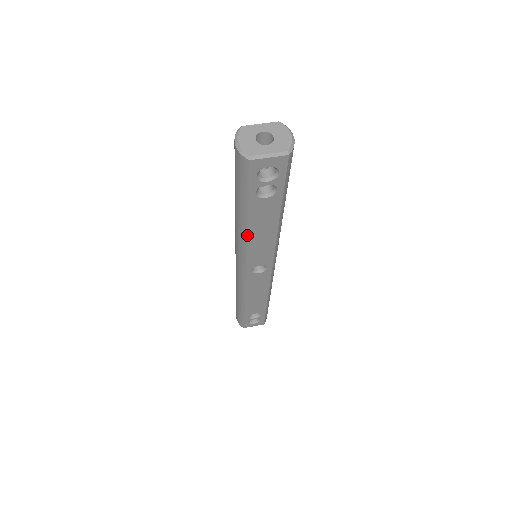
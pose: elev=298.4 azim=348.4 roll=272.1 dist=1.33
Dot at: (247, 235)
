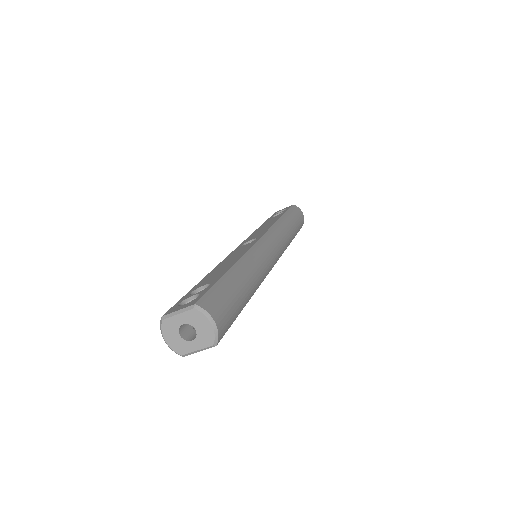
Dot at: occluded
